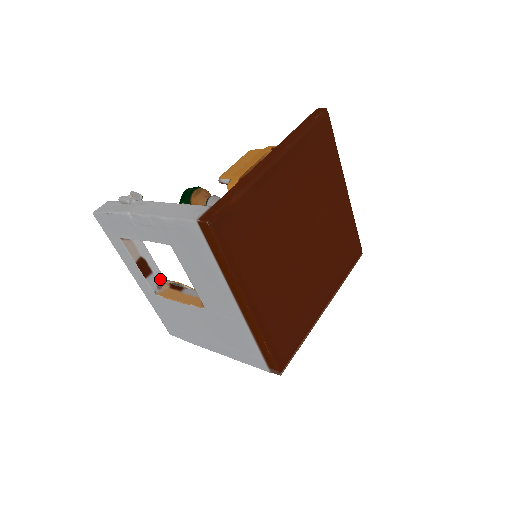
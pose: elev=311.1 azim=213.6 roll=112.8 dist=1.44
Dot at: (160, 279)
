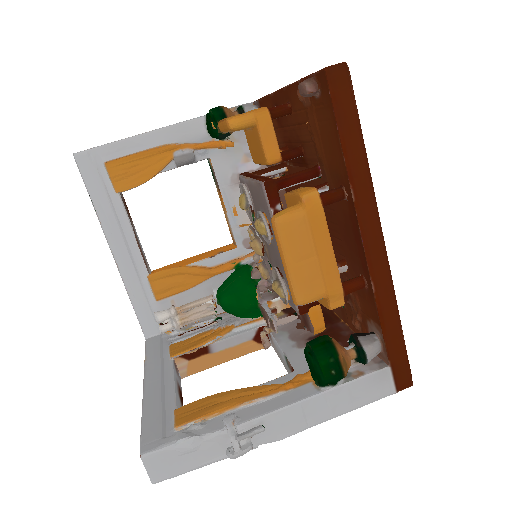
Dot at: (175, 370)
